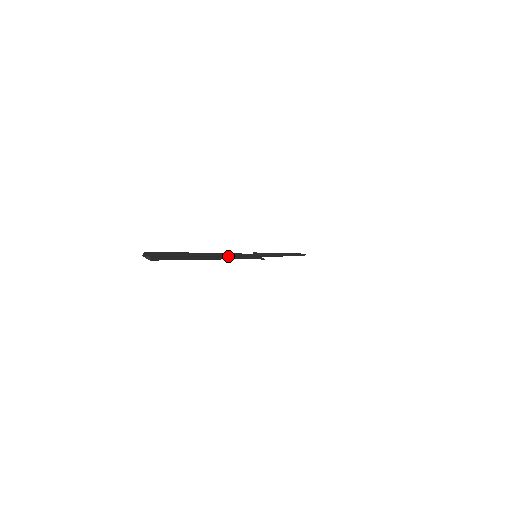
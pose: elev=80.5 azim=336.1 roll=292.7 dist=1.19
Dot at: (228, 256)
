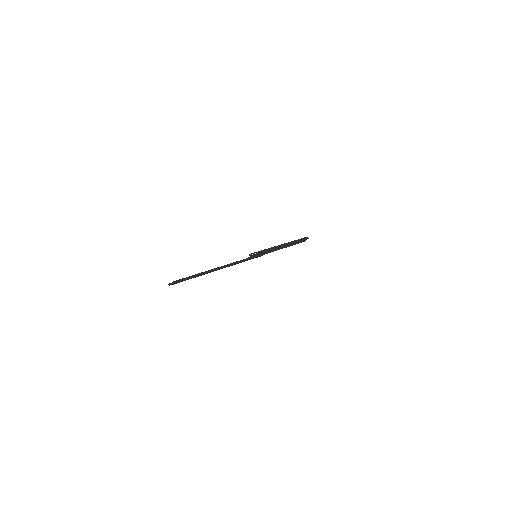
Dot at: (232, 265)
